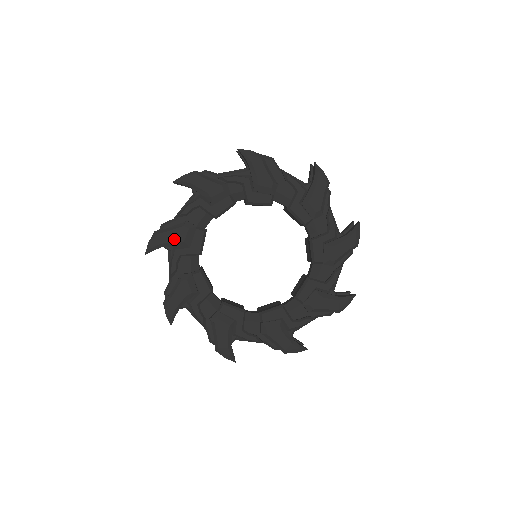
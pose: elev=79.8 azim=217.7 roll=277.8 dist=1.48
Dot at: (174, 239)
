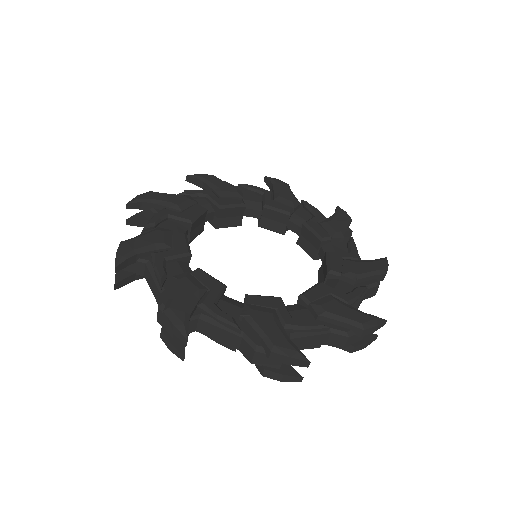
Dot at: (150, 243)
